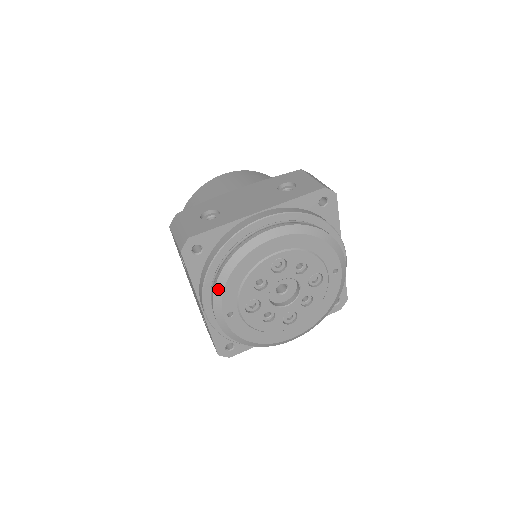
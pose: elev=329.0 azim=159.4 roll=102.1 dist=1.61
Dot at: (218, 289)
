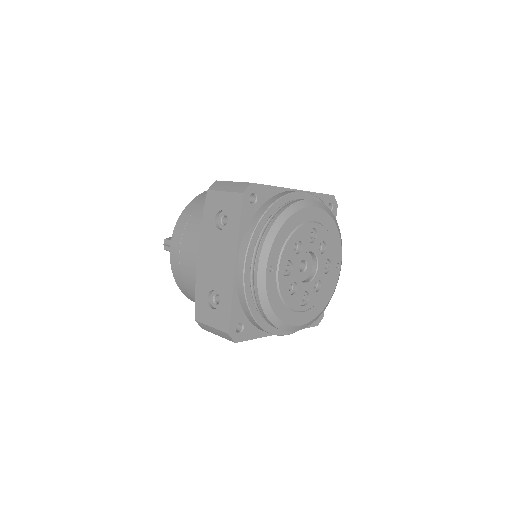
Dot at: (270, 236)
